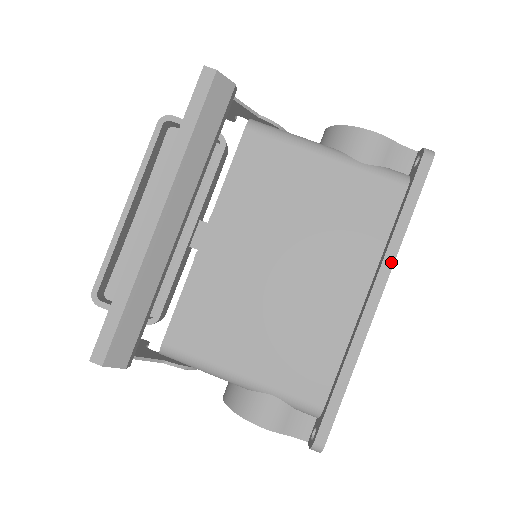
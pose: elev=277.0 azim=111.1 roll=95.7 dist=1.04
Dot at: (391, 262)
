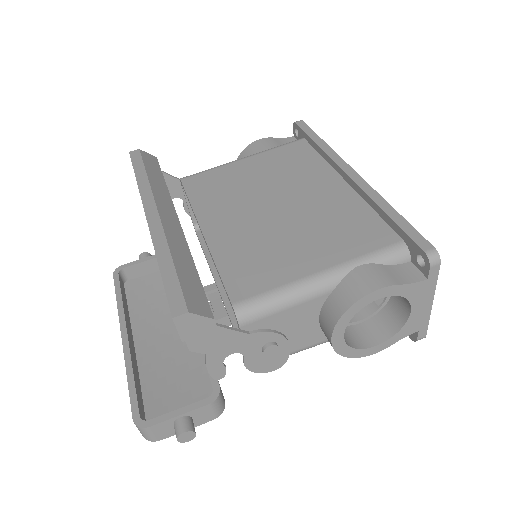
Dot at: (336, 156)
